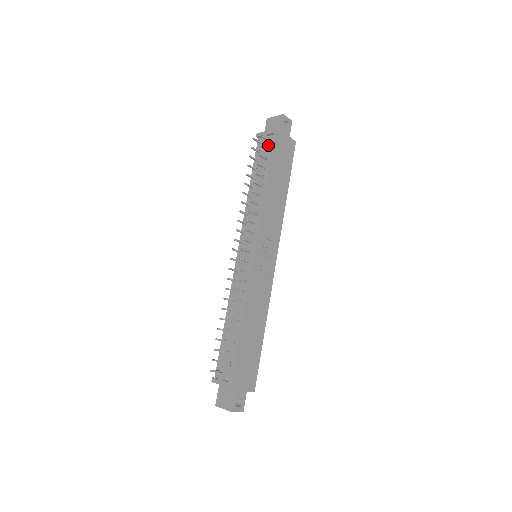
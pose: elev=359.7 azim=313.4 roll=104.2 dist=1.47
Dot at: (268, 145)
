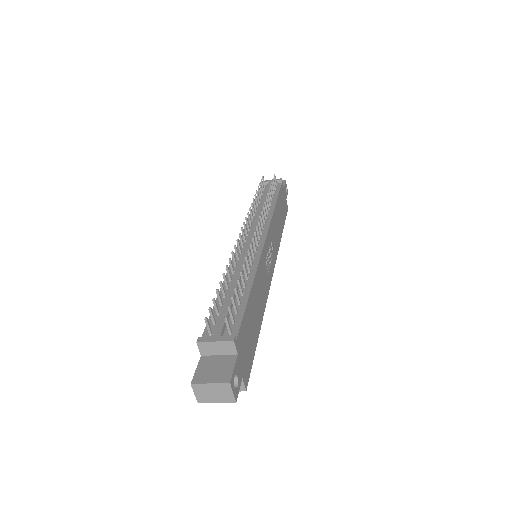
Dot at: occluded
